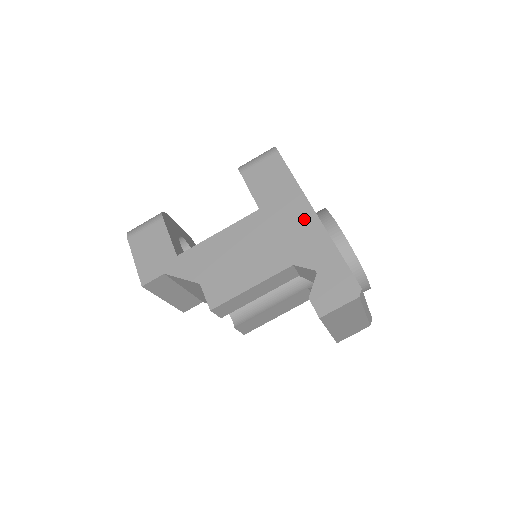
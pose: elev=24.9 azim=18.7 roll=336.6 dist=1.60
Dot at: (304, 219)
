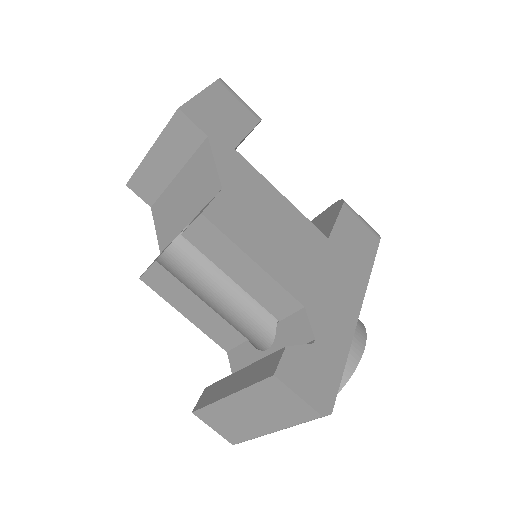
Dot at: (349, 298)
